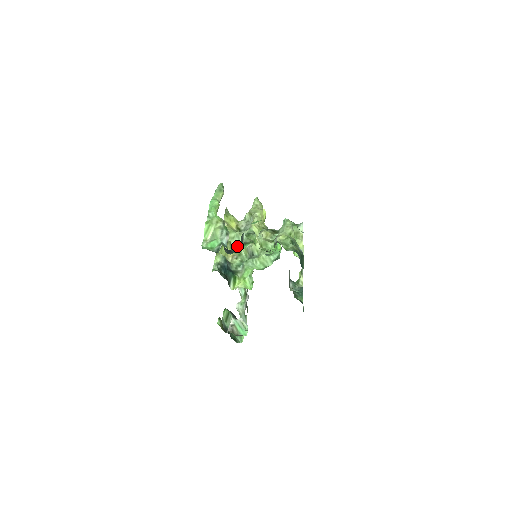
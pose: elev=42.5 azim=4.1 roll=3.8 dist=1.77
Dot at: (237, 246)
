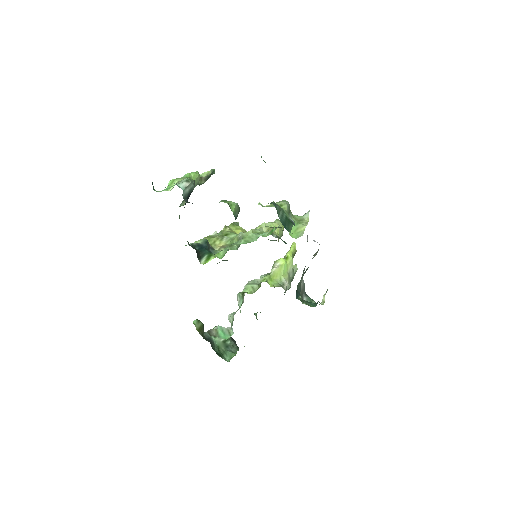
Dot at: occluded
